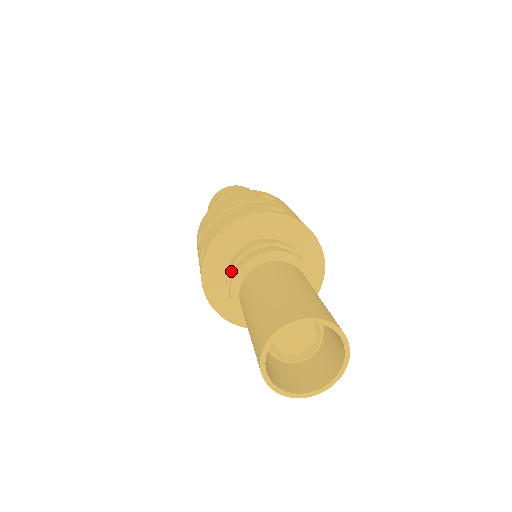
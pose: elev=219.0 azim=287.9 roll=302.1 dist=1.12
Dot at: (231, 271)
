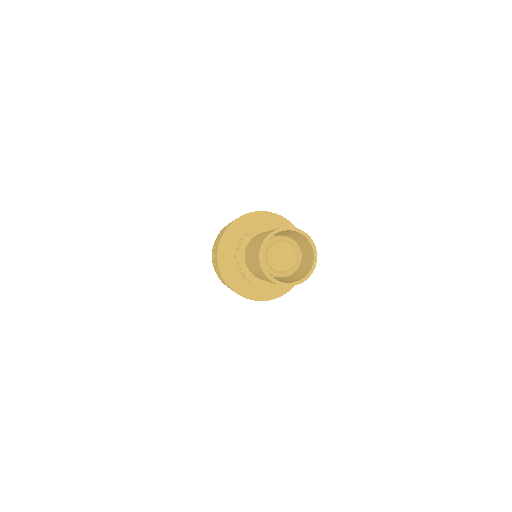
Dot at: occluded
